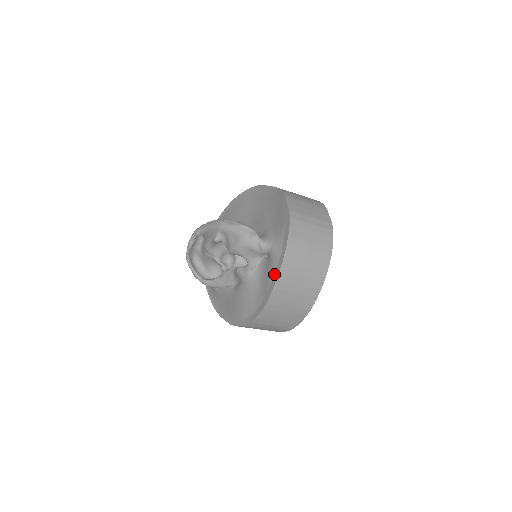
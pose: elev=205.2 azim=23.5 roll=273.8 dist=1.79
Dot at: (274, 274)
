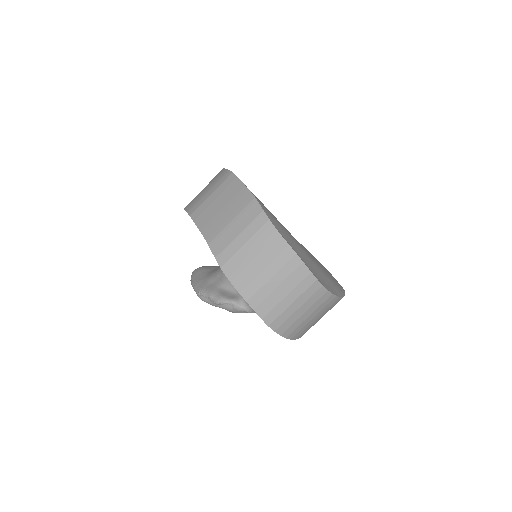
Dot at: occluded
